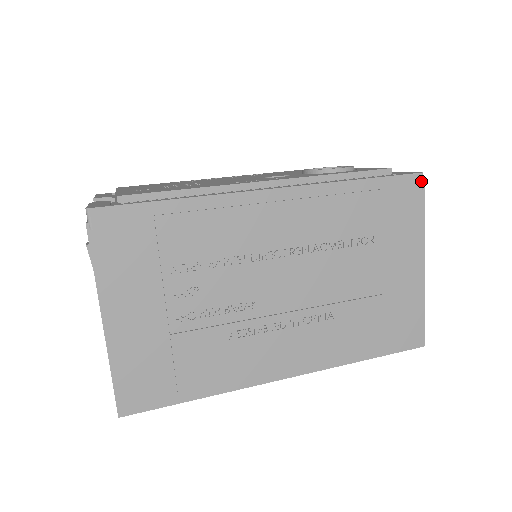
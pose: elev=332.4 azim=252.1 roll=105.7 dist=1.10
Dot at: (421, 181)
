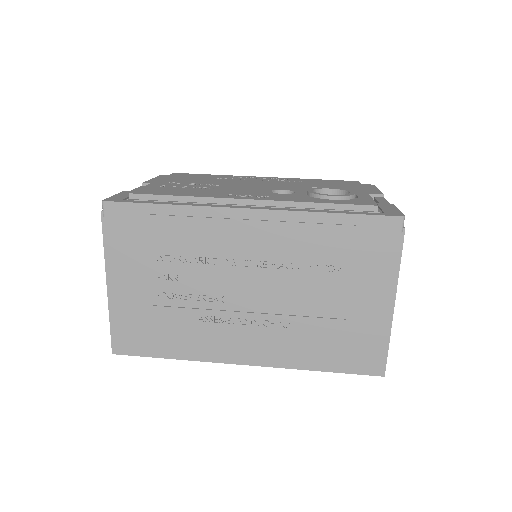
Dot at: (401, 224)
